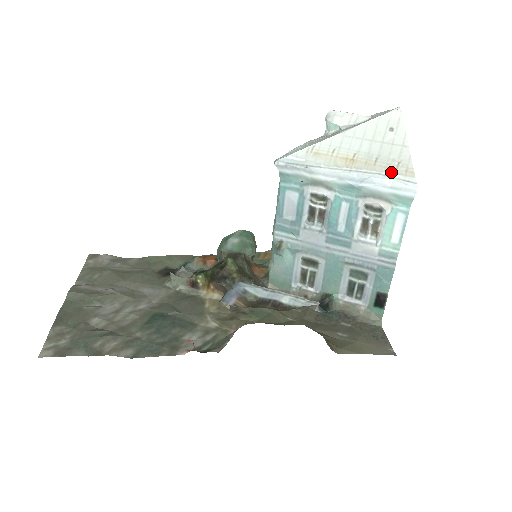
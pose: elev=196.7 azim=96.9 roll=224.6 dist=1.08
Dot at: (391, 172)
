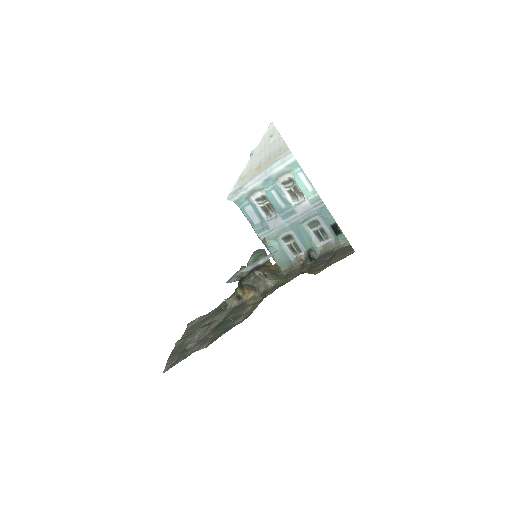
Dot at: (278, 157)
